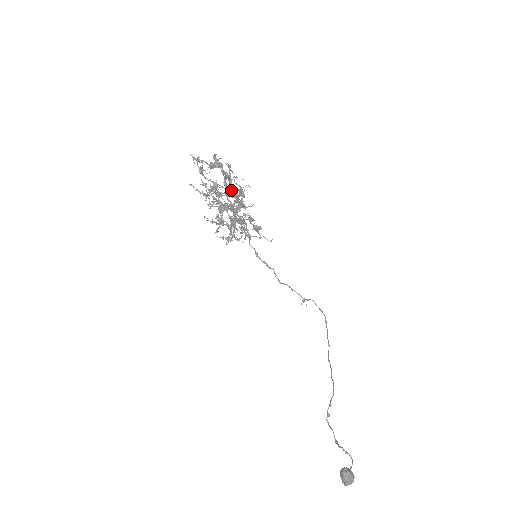
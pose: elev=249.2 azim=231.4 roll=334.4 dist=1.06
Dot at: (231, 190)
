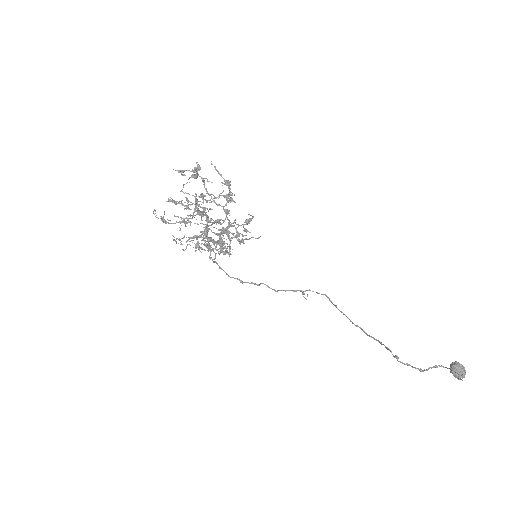
Dot at: (201, 217)
